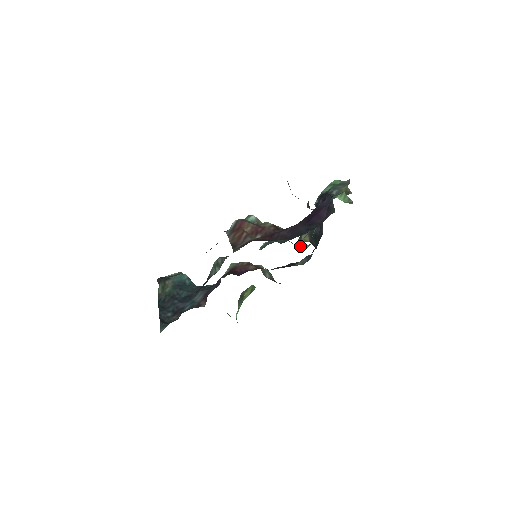
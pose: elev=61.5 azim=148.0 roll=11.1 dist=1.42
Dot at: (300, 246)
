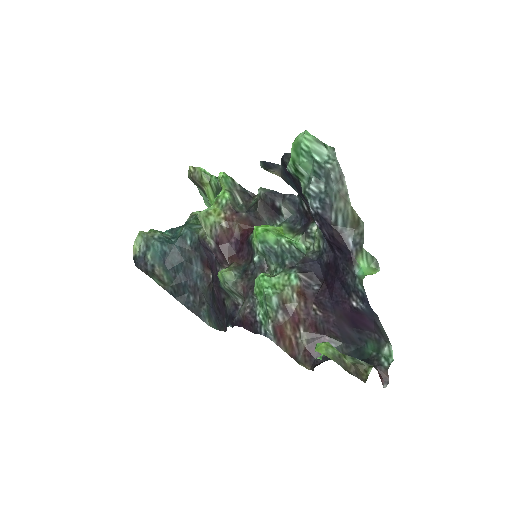
Dot at: (301, 239)
